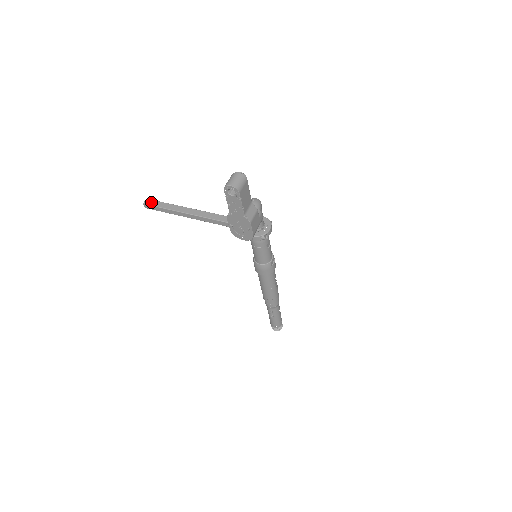
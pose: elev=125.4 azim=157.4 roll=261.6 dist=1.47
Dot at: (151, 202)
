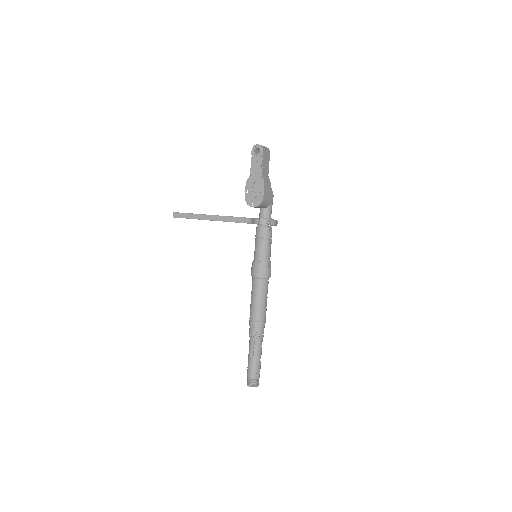
Dot at: occluded
